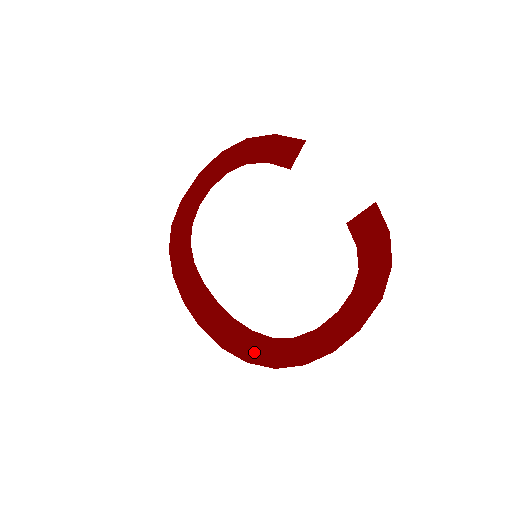
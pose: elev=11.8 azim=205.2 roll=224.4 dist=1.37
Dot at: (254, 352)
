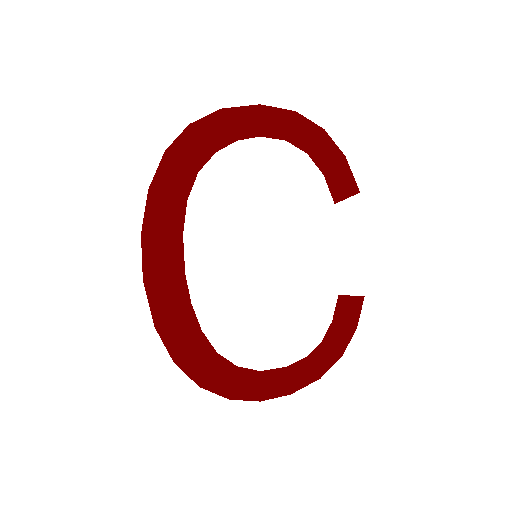
Dot at: (189, 356)
